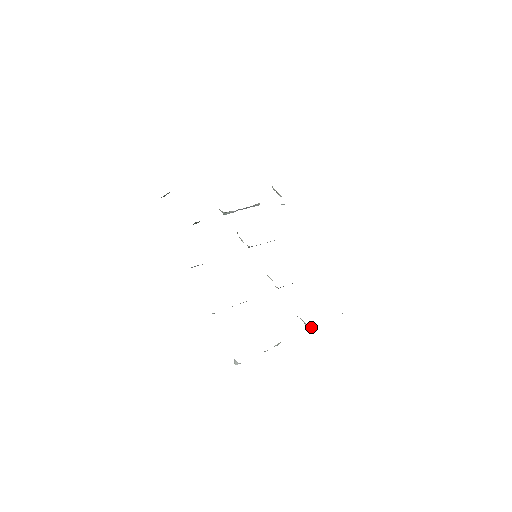
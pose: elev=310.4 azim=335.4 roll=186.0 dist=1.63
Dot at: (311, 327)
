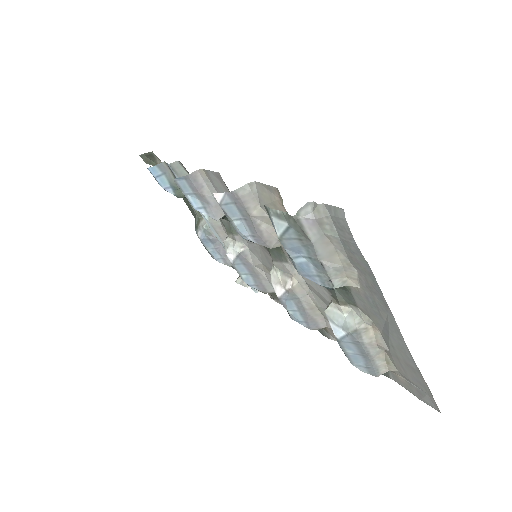
Dot at: (365, 326)
